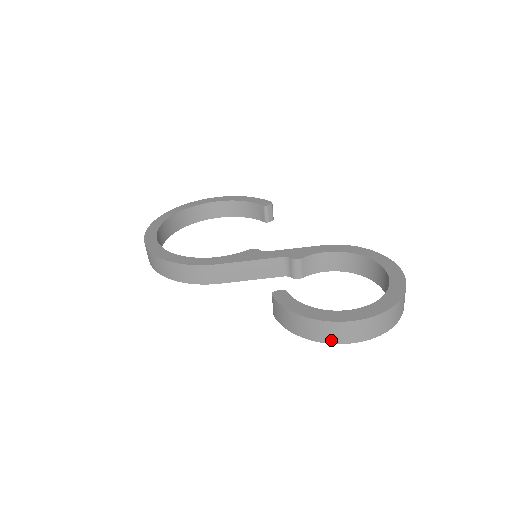
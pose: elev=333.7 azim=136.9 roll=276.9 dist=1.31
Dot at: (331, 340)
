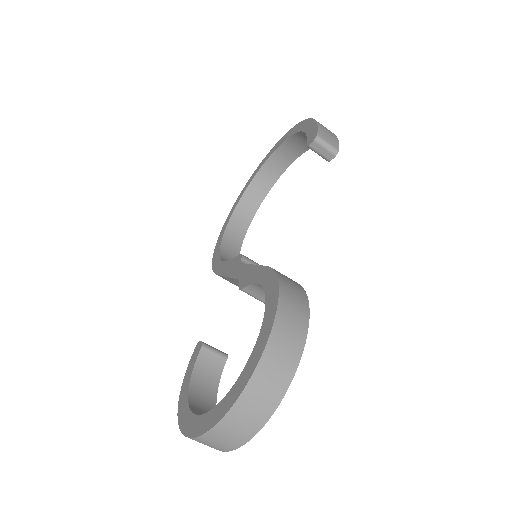
Dot at: occluded
